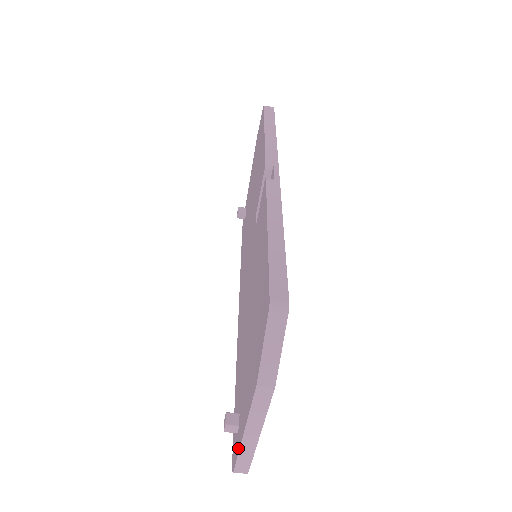
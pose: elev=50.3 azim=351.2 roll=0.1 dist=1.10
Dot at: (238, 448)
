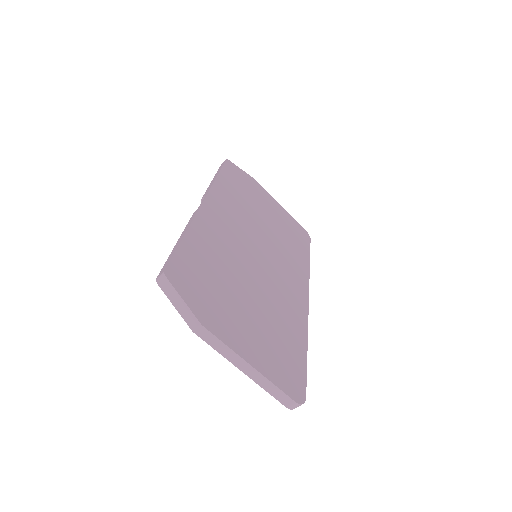
Dot at: (264, 386)
